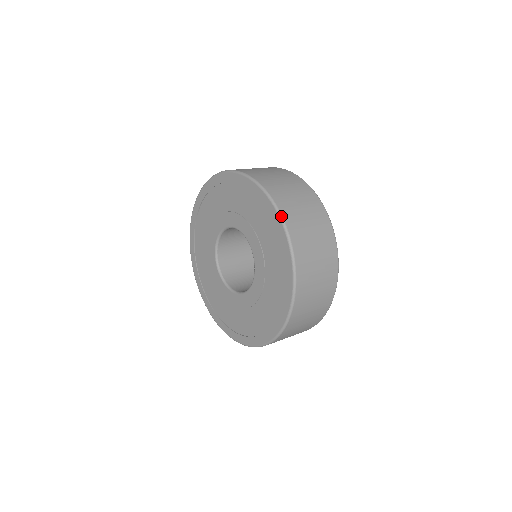
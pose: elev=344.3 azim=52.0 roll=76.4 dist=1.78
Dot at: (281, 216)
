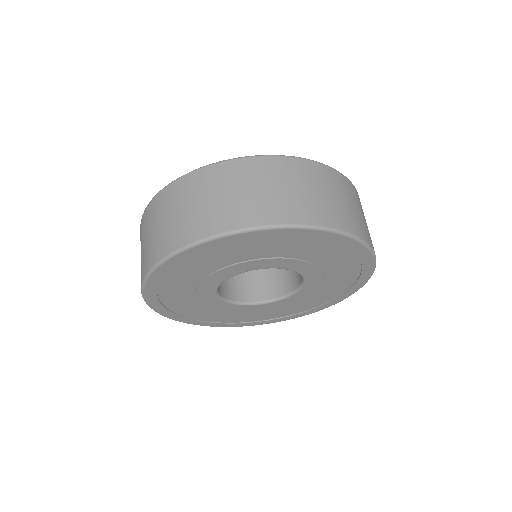
Dot at: (291, 226)
